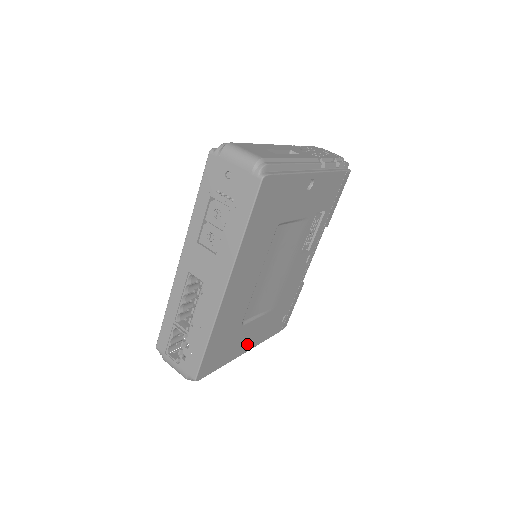
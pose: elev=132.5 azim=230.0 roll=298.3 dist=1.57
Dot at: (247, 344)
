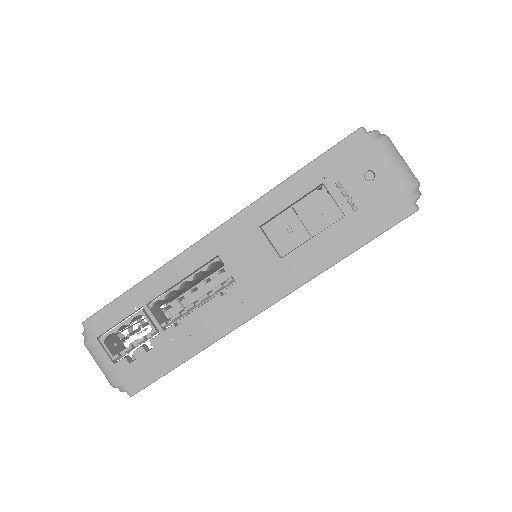
Dot at: occluded
